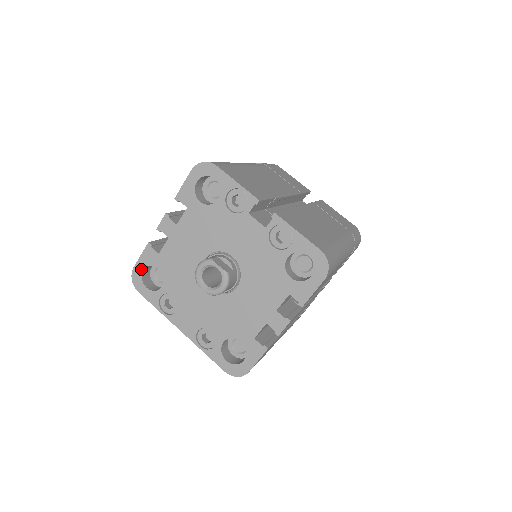
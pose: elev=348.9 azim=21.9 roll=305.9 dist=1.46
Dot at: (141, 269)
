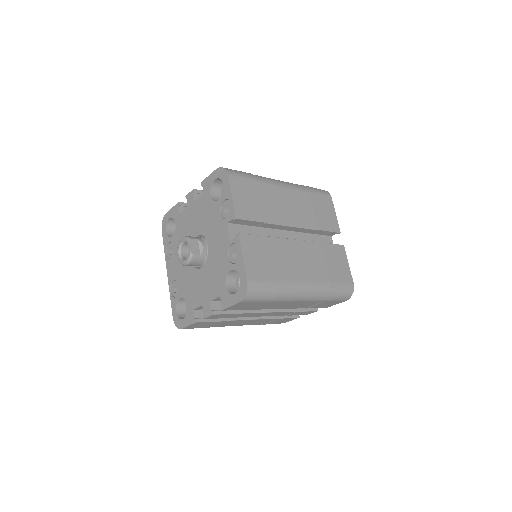
Dot at: (169, 217)
